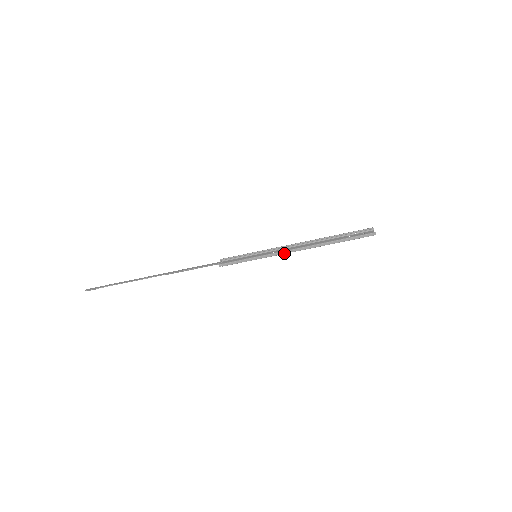
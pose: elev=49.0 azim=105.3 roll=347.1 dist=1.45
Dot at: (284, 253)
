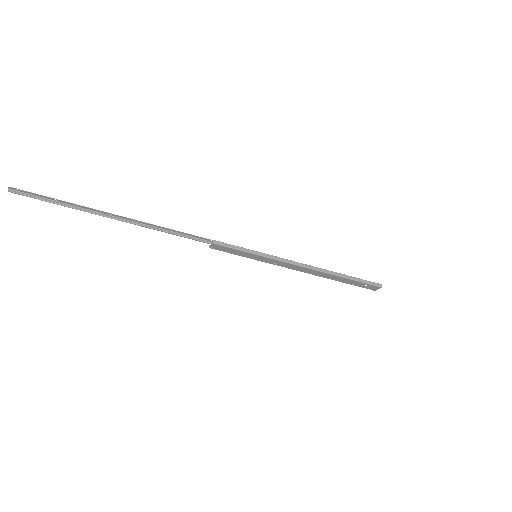
Dot at: (291, 262)
